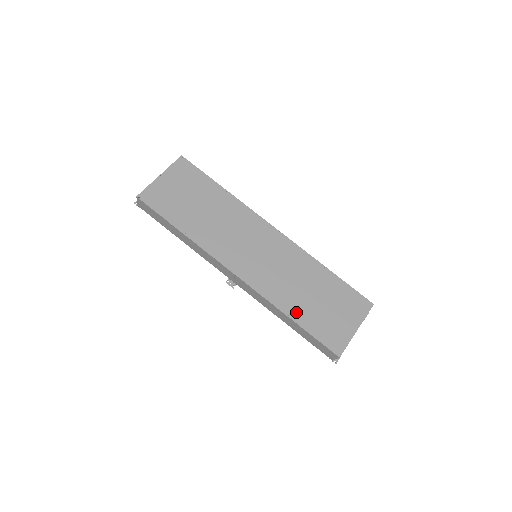
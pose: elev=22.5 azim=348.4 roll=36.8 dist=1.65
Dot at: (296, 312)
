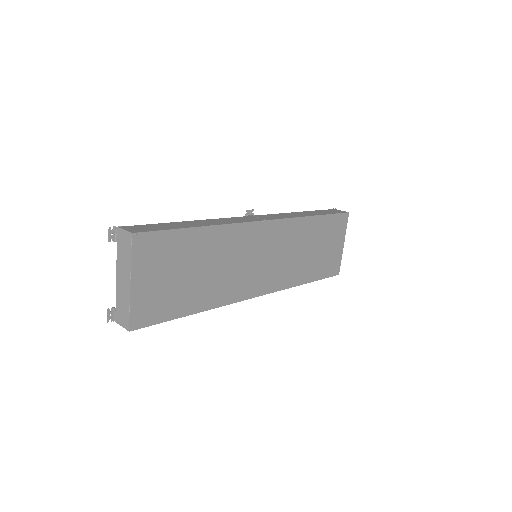
Dot at: (307, 275)
